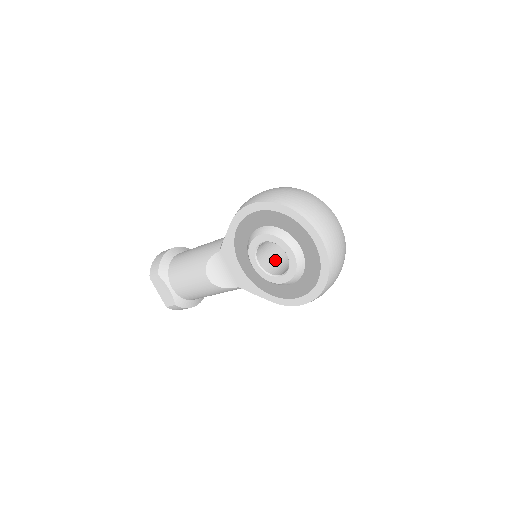
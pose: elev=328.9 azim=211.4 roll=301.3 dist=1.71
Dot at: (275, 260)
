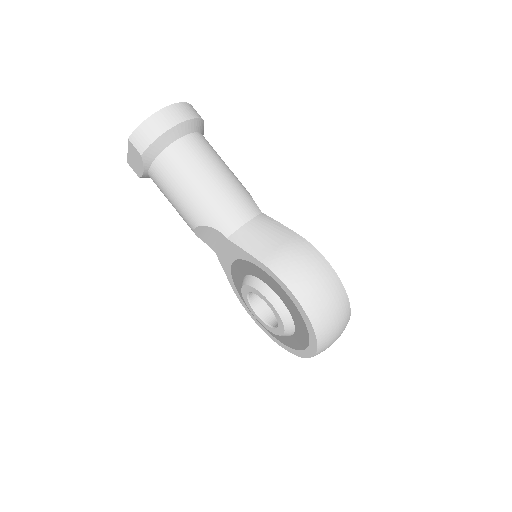
Dot at: occluded
